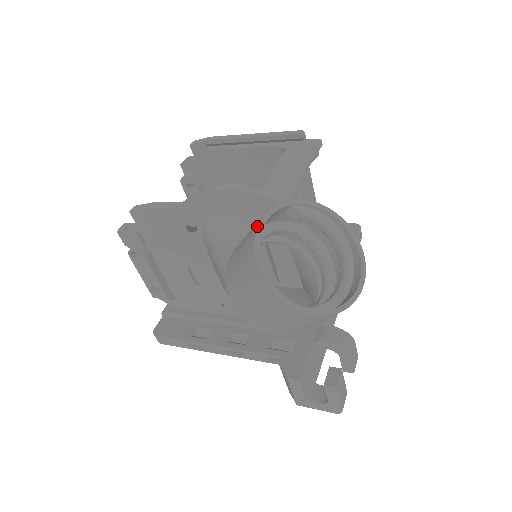
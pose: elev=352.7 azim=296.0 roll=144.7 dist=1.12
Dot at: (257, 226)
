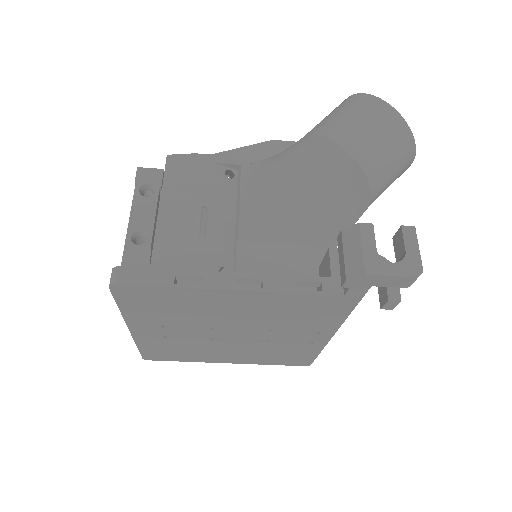
Dot at: occluded
